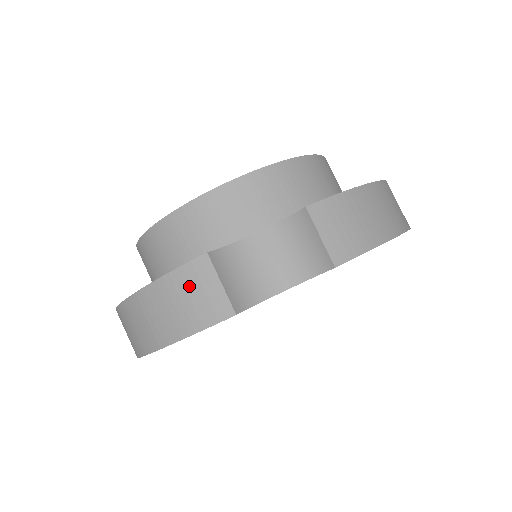
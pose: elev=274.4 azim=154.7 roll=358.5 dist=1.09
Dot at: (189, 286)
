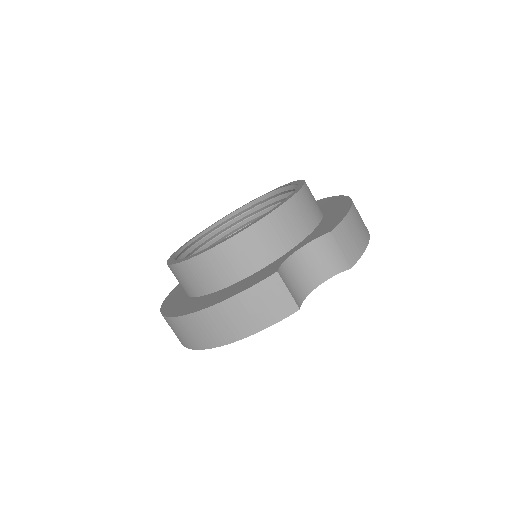
Dot at: (265, 295)
